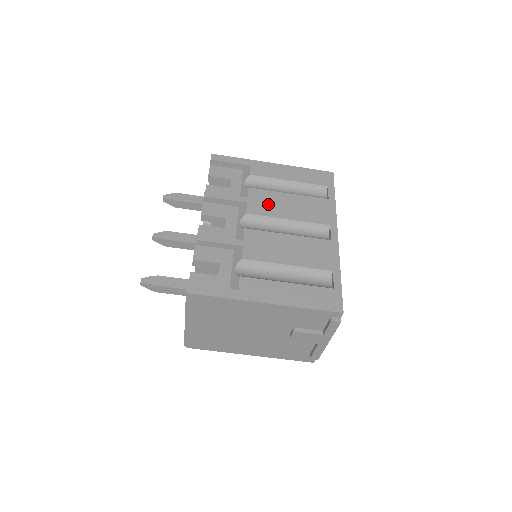
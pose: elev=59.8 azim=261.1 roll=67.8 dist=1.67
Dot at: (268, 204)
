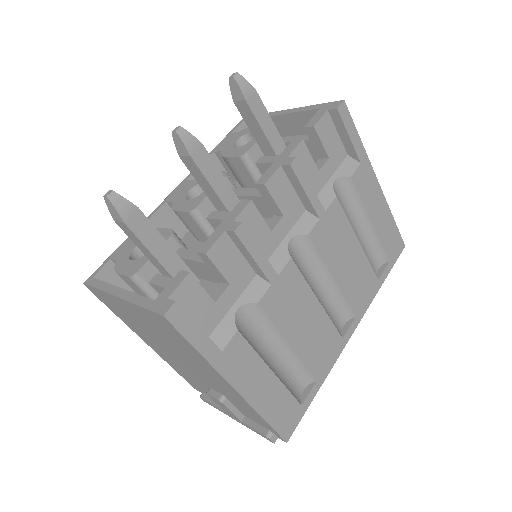
Dot at: (334, 240)
